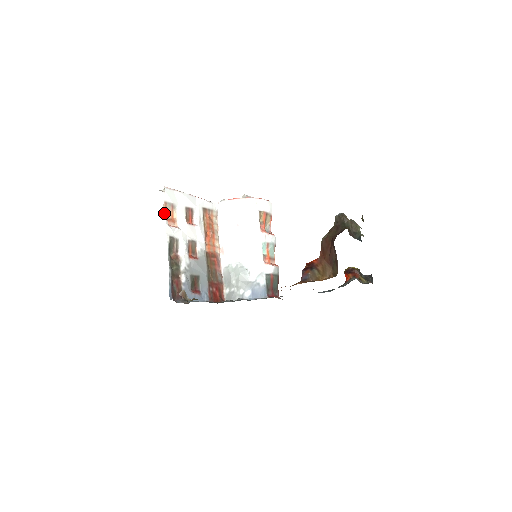
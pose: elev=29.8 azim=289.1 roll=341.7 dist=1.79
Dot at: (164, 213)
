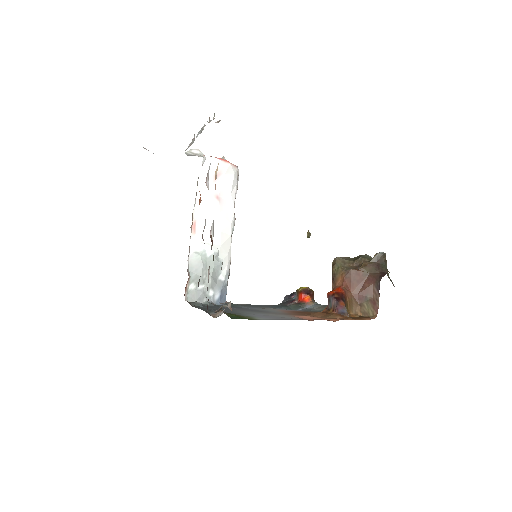
Dot at: occluded
